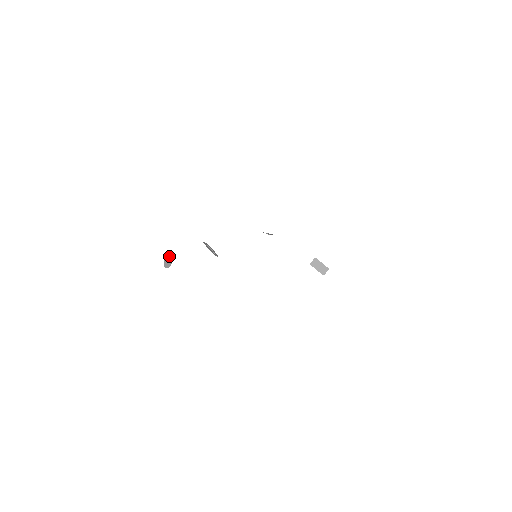
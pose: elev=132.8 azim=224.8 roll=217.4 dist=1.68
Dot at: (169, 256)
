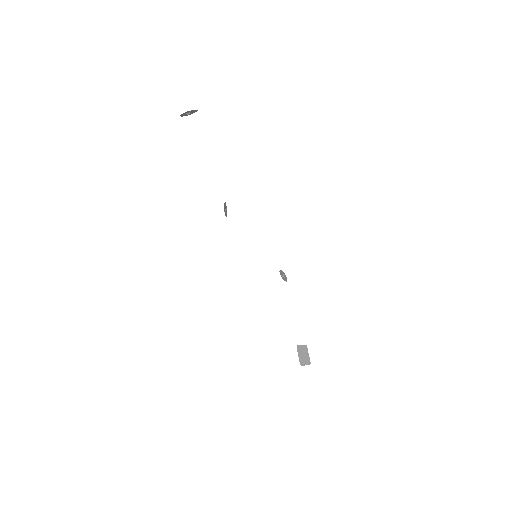
Dot at: (191, 112)
